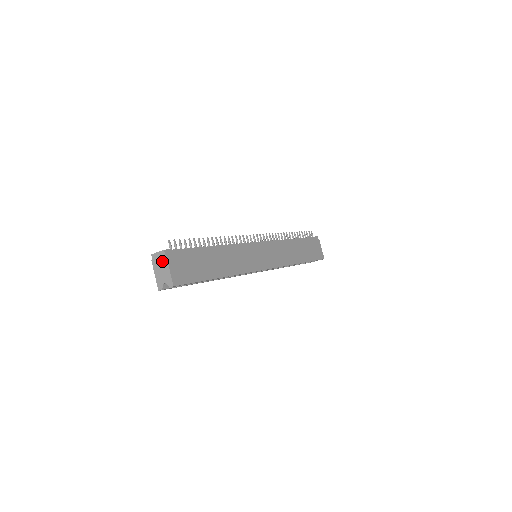
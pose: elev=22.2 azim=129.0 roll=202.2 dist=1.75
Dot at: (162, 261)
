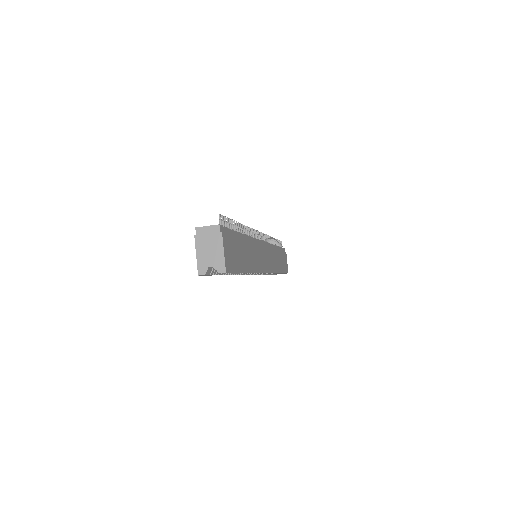
Dot at: (213, 238)
